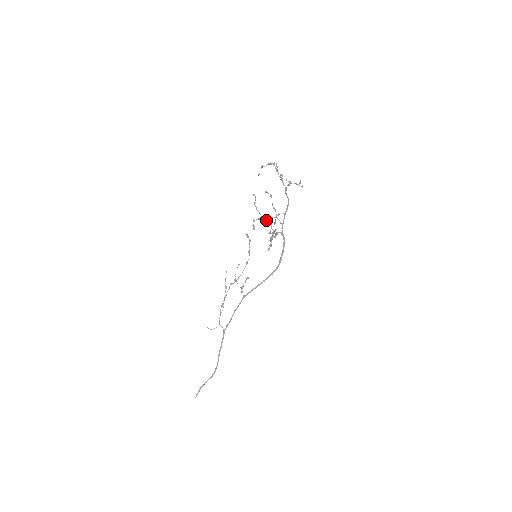
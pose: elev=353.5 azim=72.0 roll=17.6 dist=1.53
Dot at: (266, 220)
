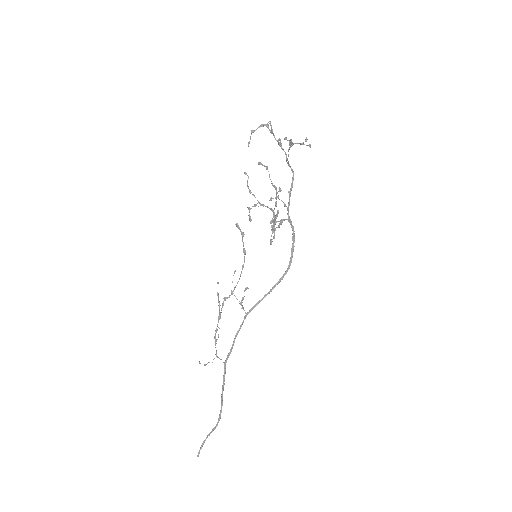
Dot at: occluded
